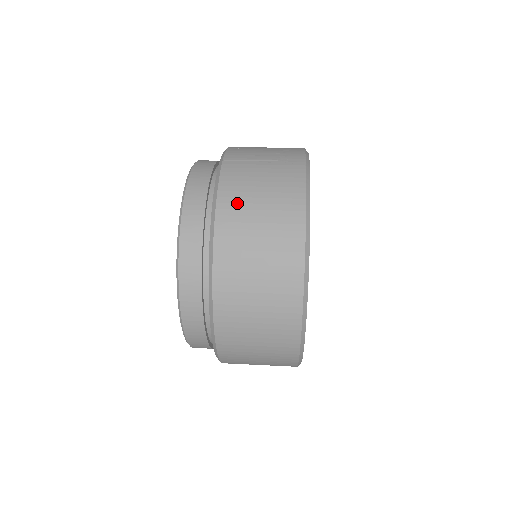
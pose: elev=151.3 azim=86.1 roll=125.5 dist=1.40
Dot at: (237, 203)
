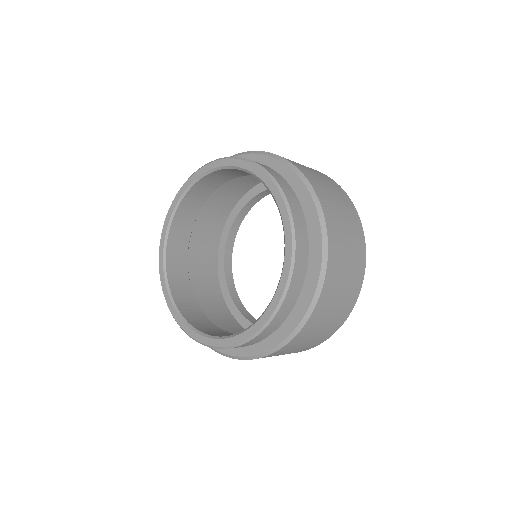
Dot at: occluded
